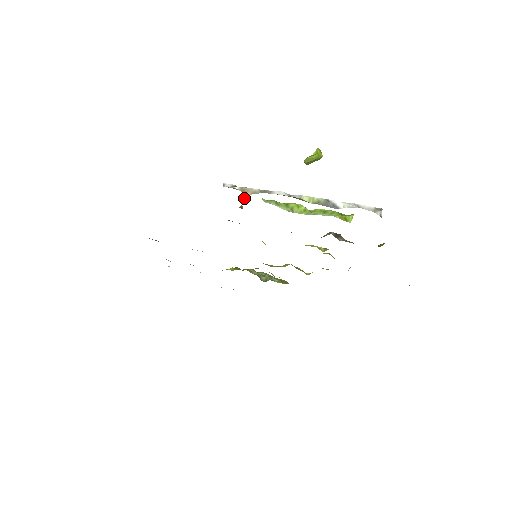
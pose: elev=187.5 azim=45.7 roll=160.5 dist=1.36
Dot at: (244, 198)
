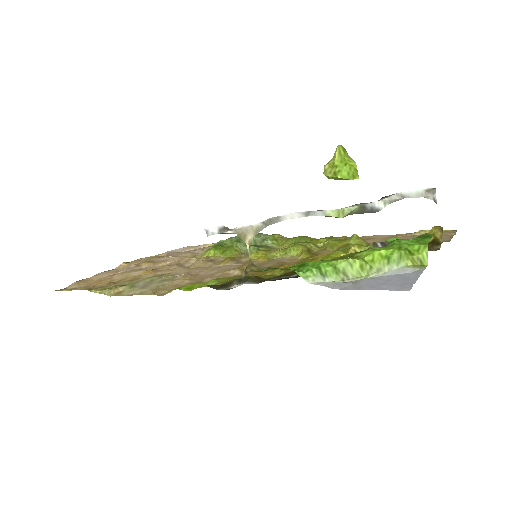
Dot at: (249, 247)
